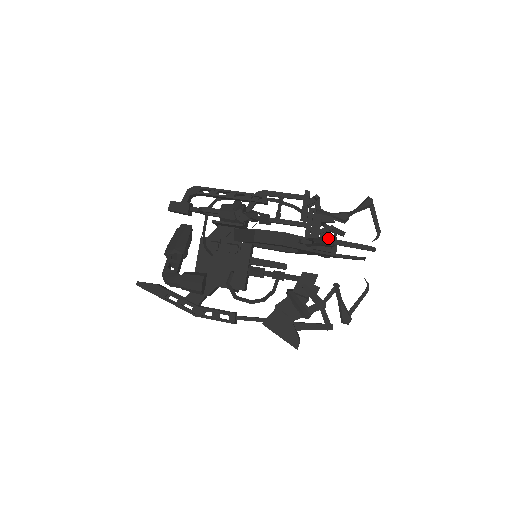
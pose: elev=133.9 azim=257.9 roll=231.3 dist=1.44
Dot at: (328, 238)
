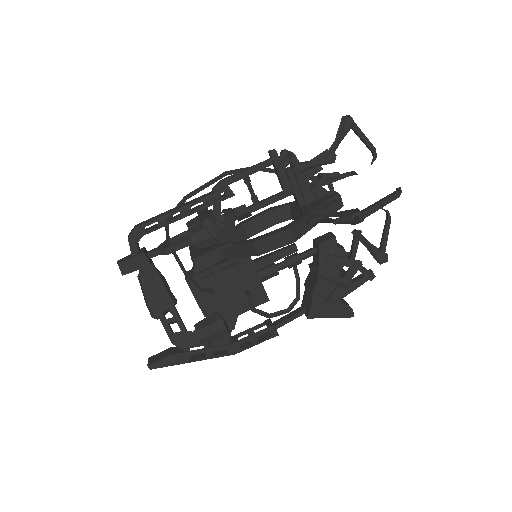
Dot at: (354, 216)
